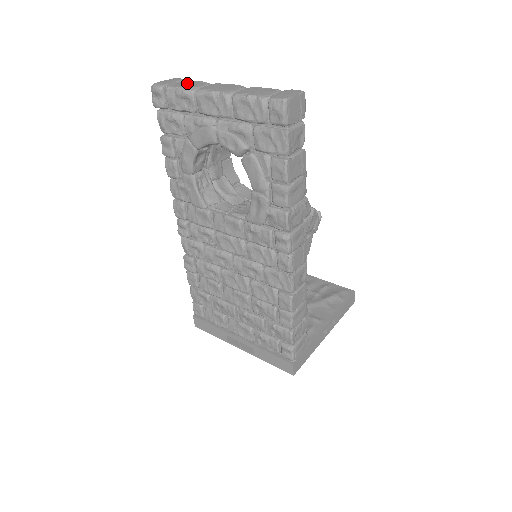
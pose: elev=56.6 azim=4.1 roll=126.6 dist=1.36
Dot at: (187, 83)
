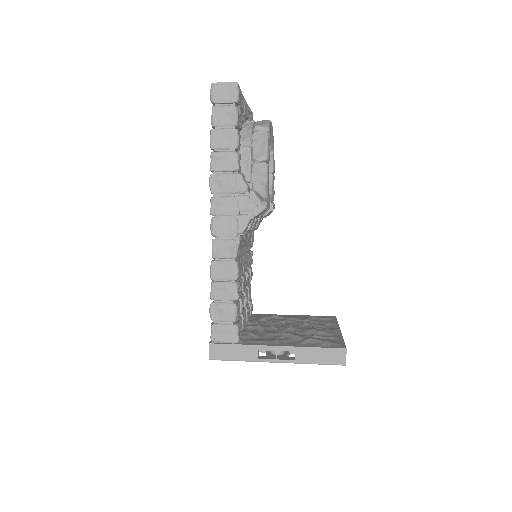
Dot at: occluded
